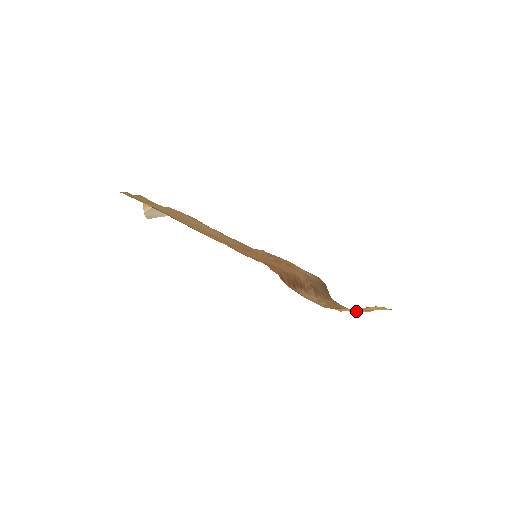
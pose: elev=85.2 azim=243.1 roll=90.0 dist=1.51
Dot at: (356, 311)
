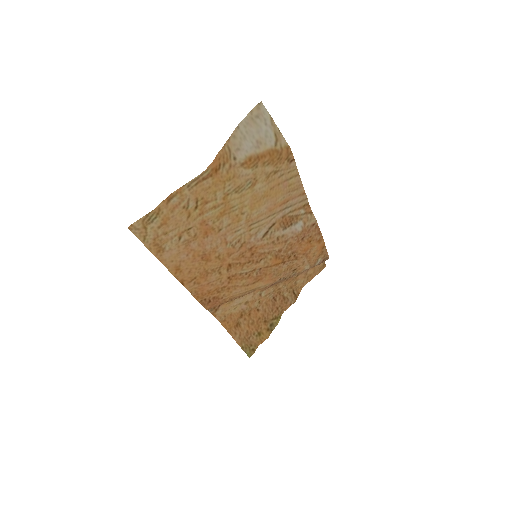
Dot at: (295, 295)
